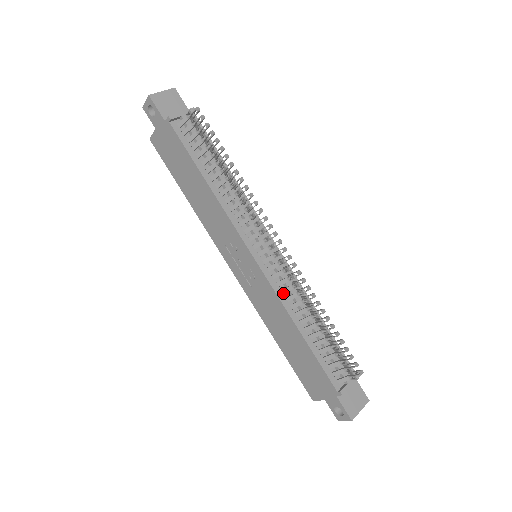
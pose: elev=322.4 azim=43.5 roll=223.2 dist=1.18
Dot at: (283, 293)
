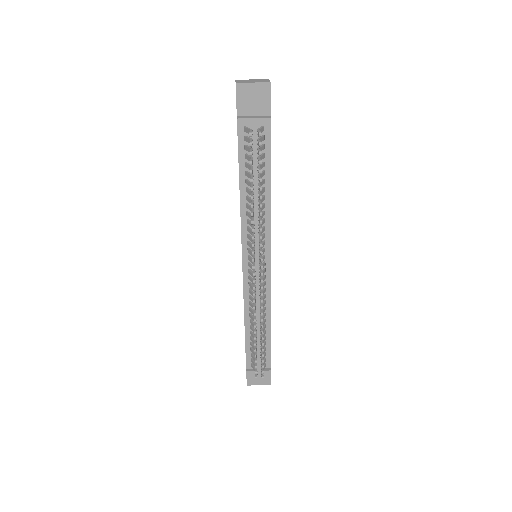
Dot at: (249, 298)
